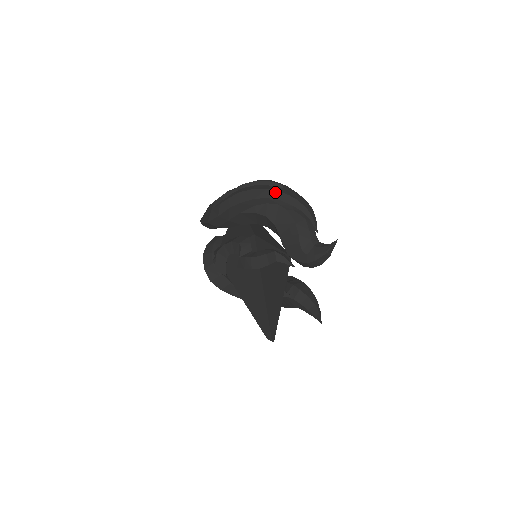
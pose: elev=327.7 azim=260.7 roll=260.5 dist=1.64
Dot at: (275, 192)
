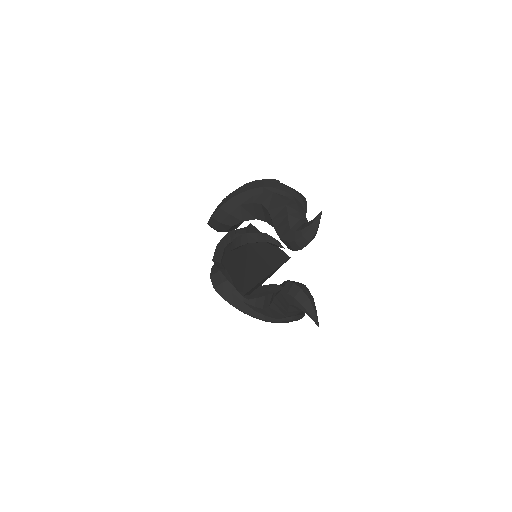
Dot at: (271, 182)
